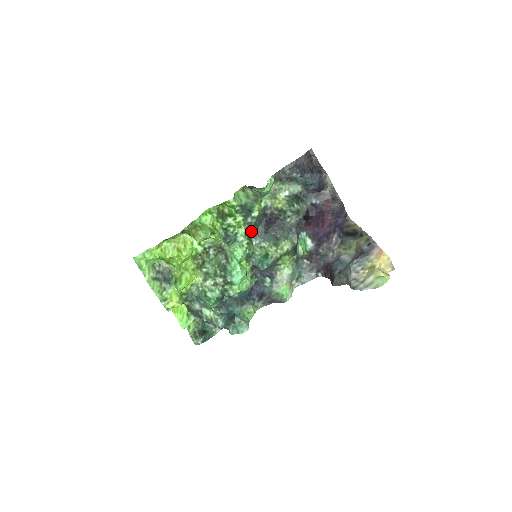
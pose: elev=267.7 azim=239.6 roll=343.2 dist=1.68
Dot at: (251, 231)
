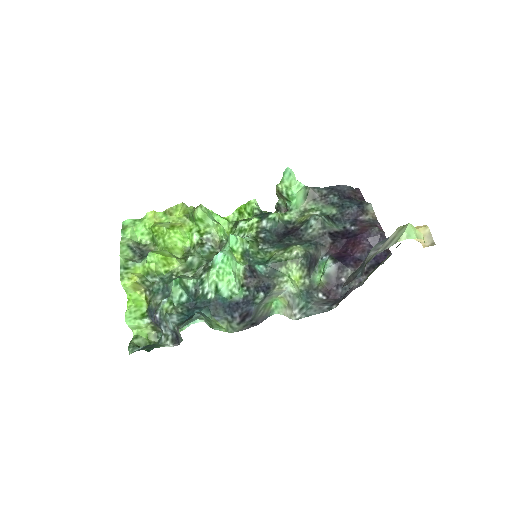
Dot at: (262, 236)
